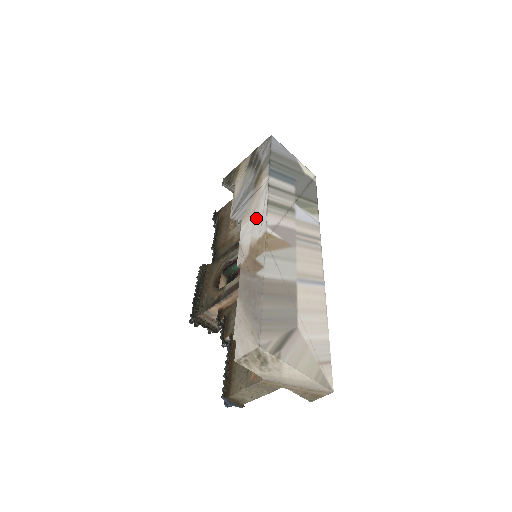
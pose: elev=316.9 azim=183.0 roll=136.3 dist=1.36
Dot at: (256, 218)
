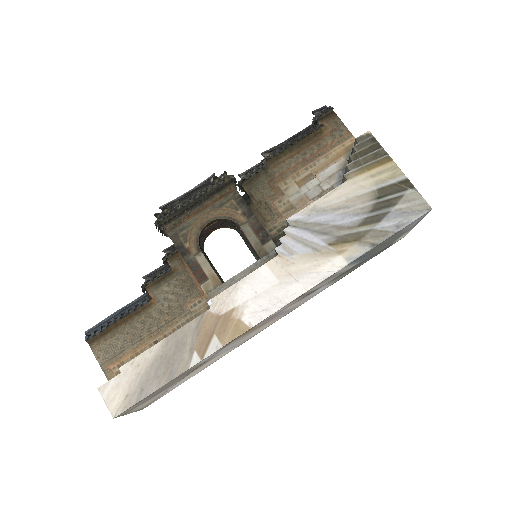
Dot at: (275, 291)
